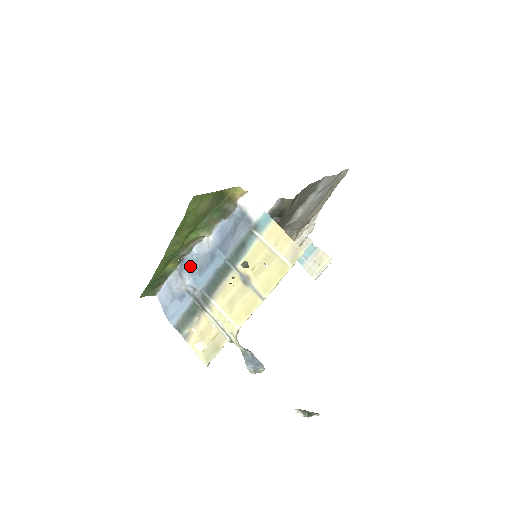
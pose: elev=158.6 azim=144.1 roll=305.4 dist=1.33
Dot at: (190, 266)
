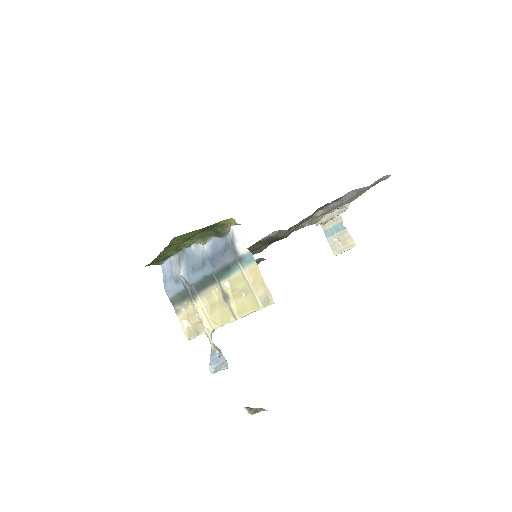
Dot at: (187, 259)
